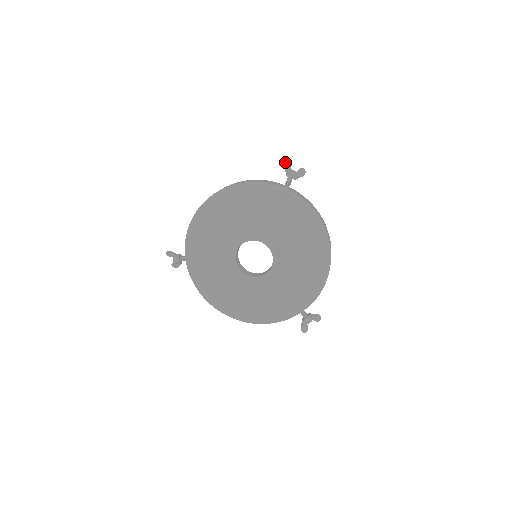
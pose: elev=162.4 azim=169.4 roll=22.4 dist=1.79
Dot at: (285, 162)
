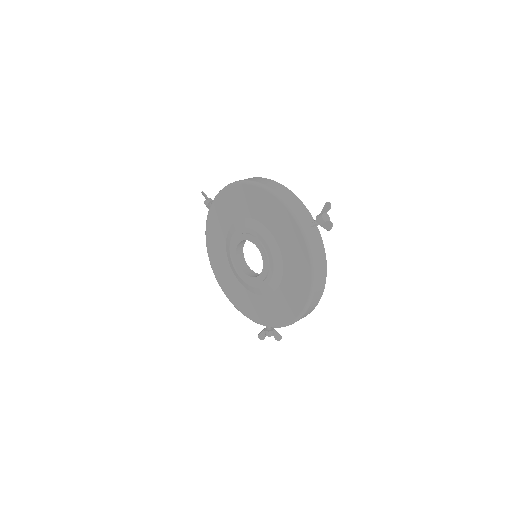
Dot at: (327, 202)
